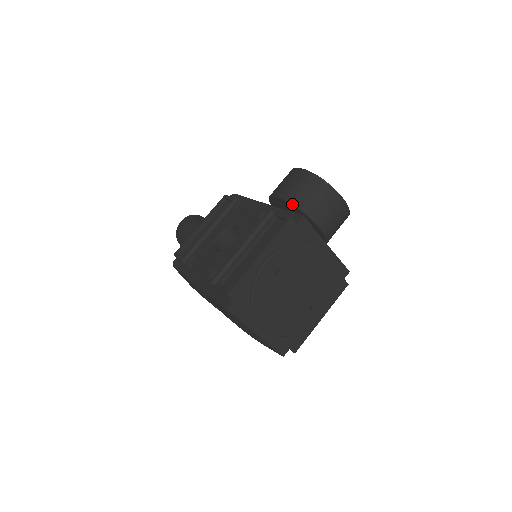
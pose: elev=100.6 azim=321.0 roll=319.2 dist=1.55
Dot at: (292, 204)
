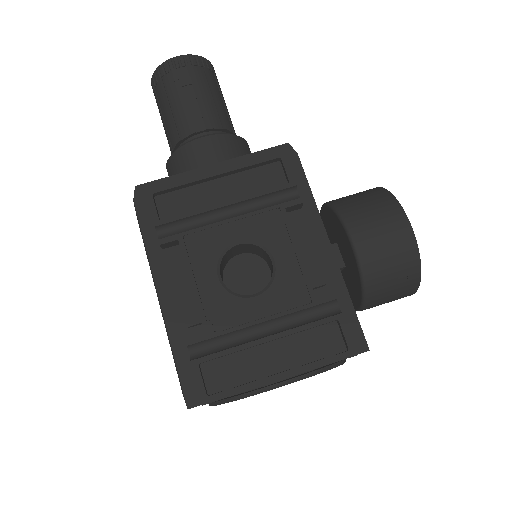
Dot at: (361, 276)
